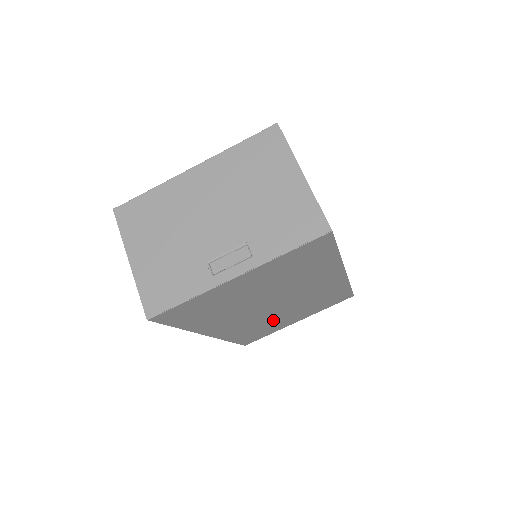
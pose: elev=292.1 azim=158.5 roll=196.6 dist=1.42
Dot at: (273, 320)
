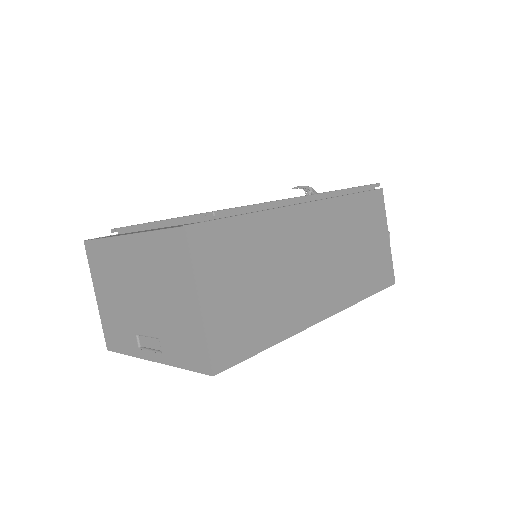
Dot at: occluded
